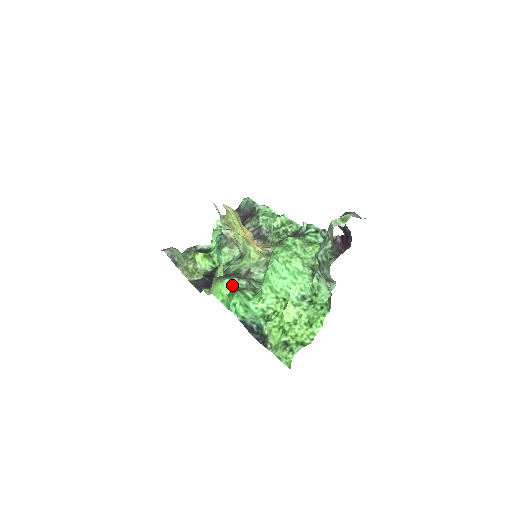
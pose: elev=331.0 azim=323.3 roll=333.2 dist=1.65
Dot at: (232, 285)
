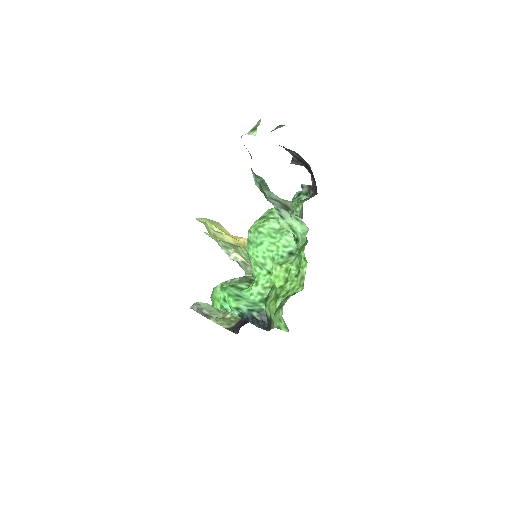
Dot at: occluded
